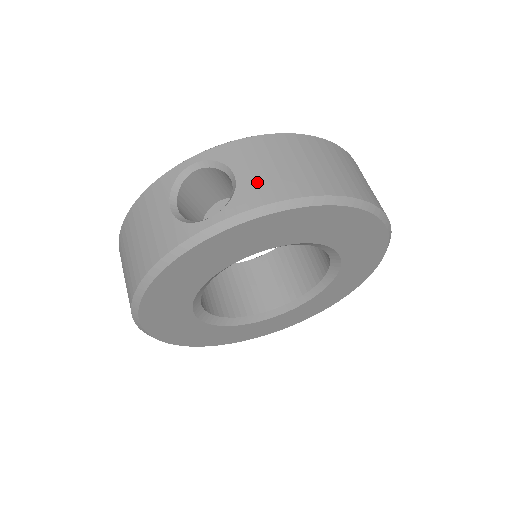
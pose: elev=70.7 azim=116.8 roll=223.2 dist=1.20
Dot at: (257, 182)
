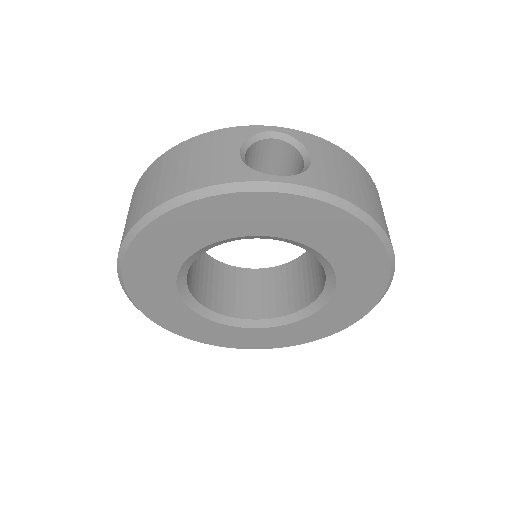
Dot at: occluded
